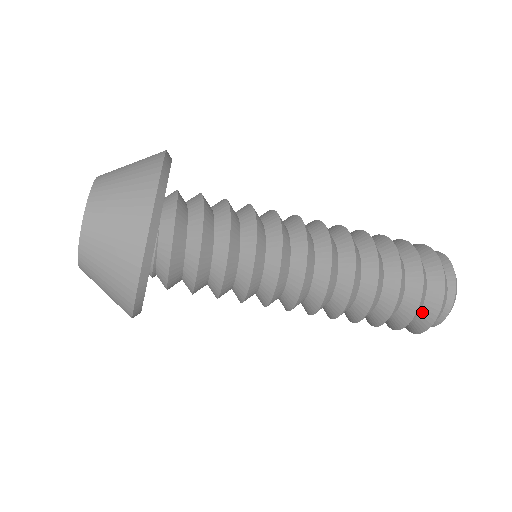
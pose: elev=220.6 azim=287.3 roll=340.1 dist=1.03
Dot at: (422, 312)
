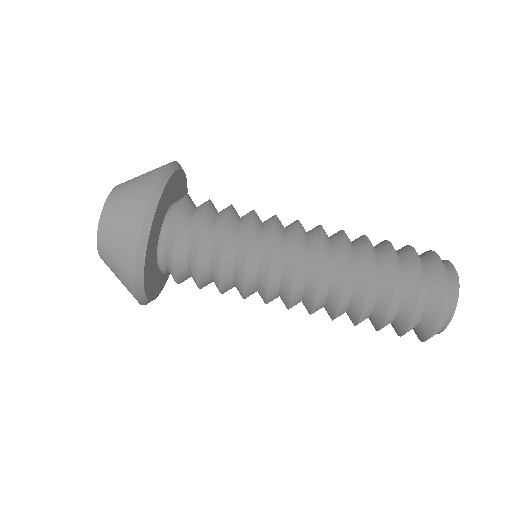
Dot at: (429, 280)
